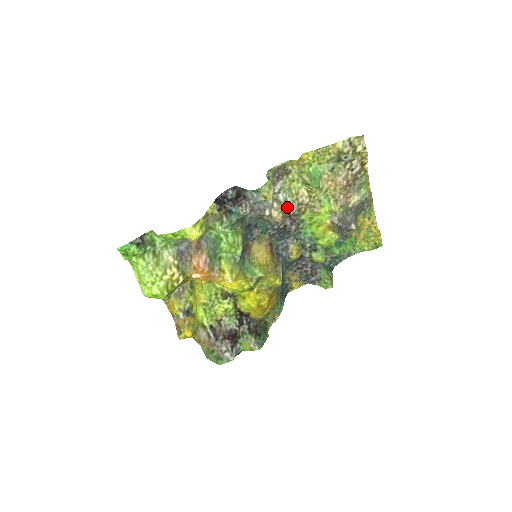
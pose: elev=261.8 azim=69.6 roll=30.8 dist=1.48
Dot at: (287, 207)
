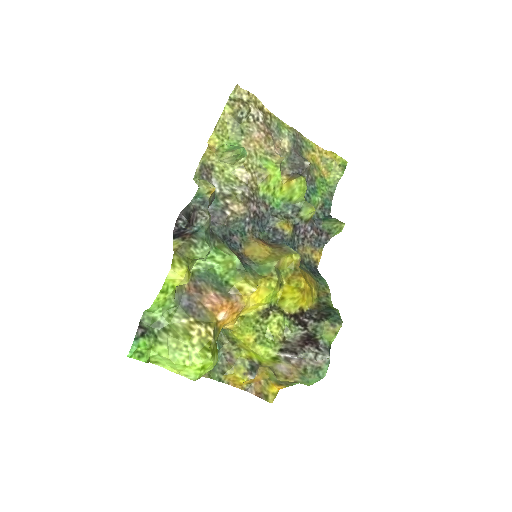
Dot at: (239, 194)
